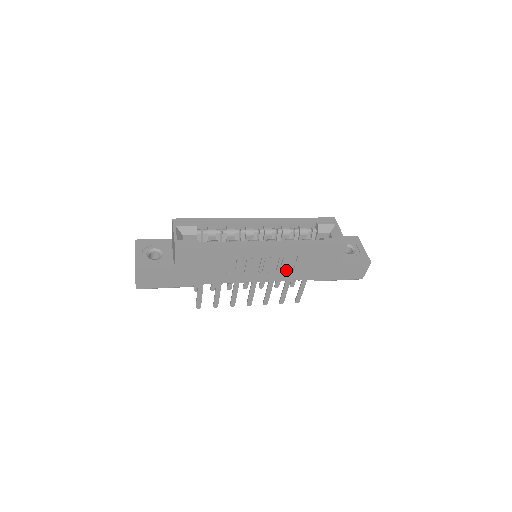
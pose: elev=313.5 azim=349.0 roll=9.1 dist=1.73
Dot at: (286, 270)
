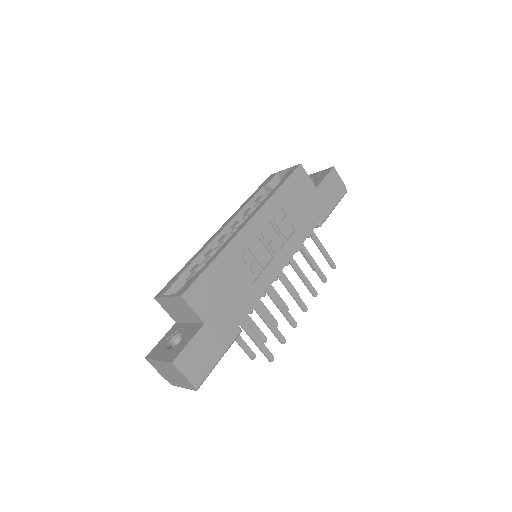
Dot at: (289, 234)
